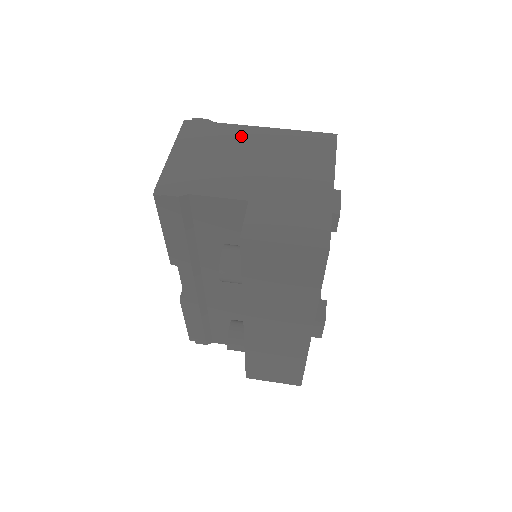
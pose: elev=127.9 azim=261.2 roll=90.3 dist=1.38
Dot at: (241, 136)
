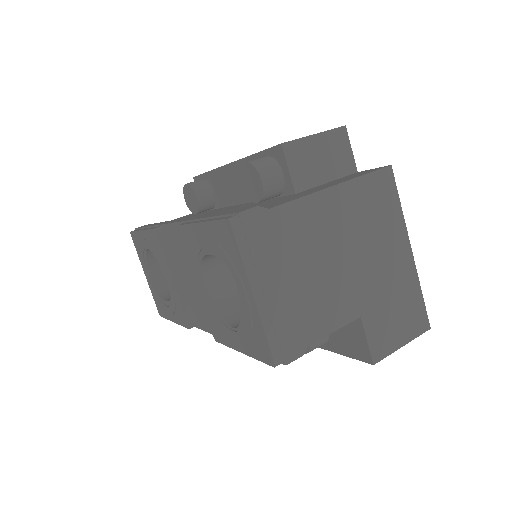
Dot at: (310, 221)
